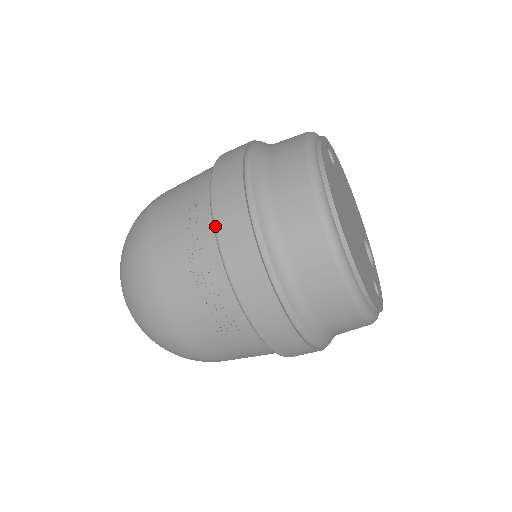
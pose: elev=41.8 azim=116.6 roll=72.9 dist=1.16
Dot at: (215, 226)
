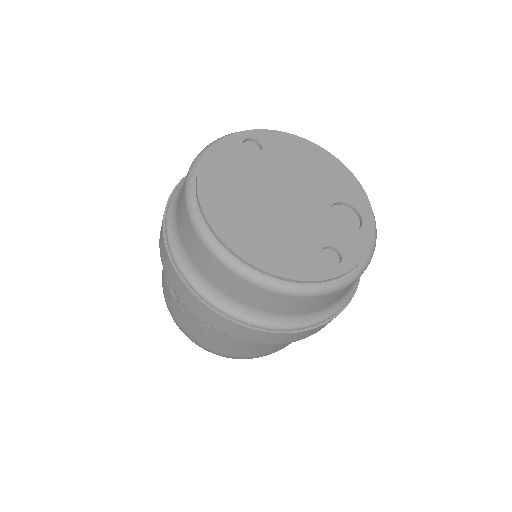
Dot at: occluded
